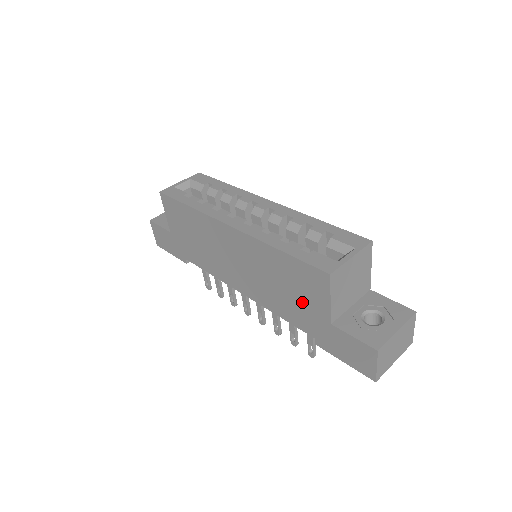
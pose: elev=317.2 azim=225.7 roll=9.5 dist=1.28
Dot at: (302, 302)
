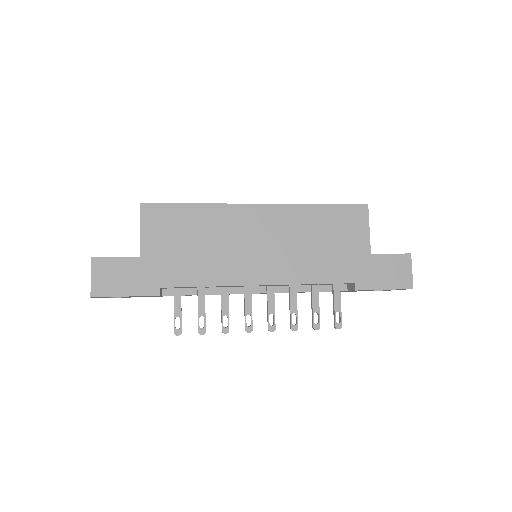
Dot at: (342, 248)
